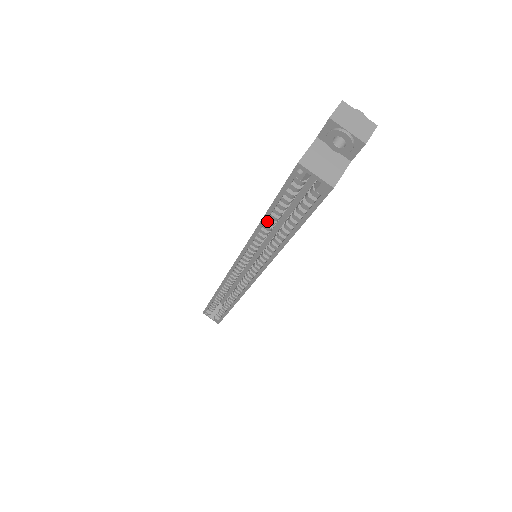
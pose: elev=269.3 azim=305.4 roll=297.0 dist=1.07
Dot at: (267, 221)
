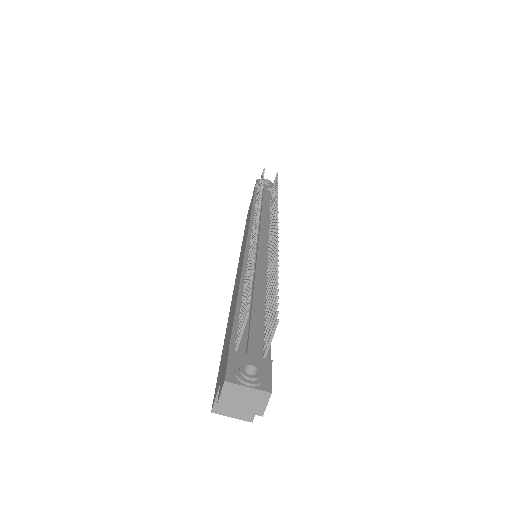
Dot at: occluded
